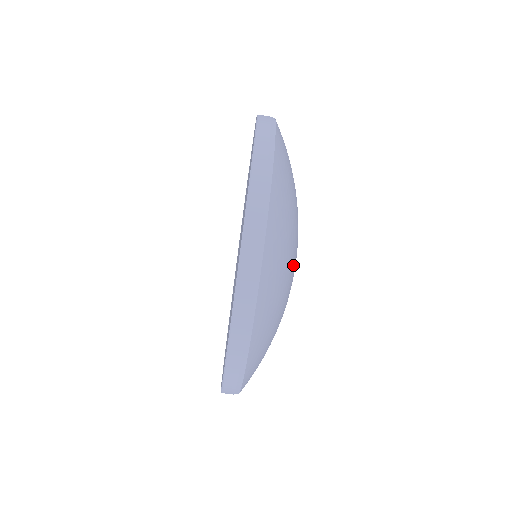
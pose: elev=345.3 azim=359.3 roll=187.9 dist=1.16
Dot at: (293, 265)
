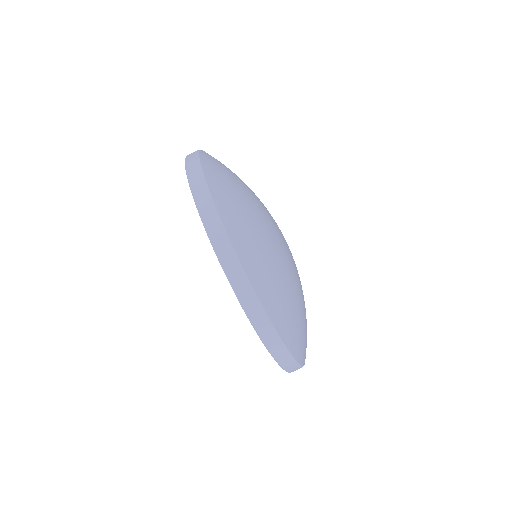
Dot at: (260, 207)
